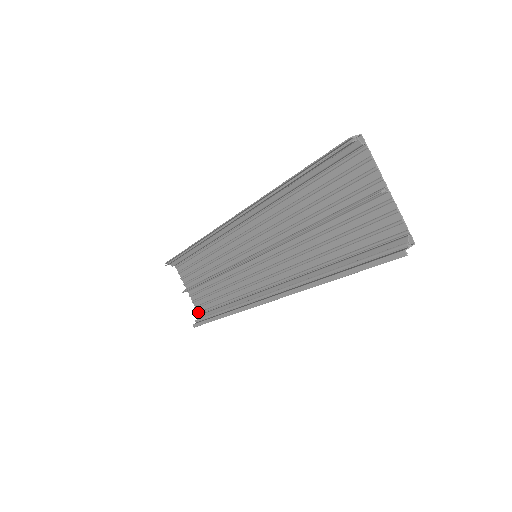
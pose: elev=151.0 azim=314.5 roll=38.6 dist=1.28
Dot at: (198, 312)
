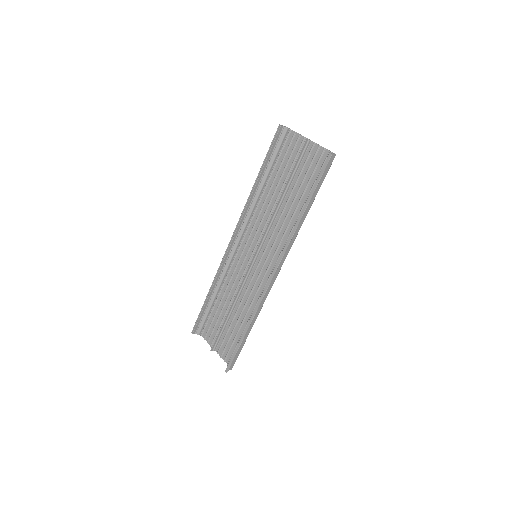
Dot at: (227, 362)
